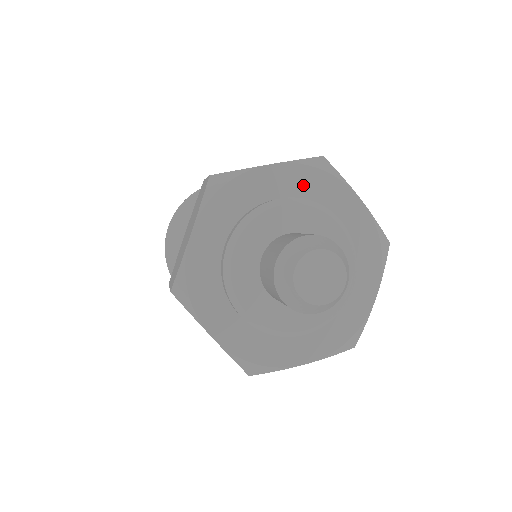
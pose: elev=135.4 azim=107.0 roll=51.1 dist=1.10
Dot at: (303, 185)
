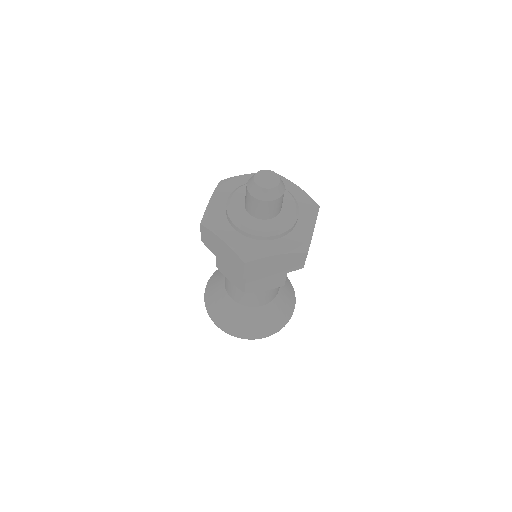
Dot at: (228, 191)
